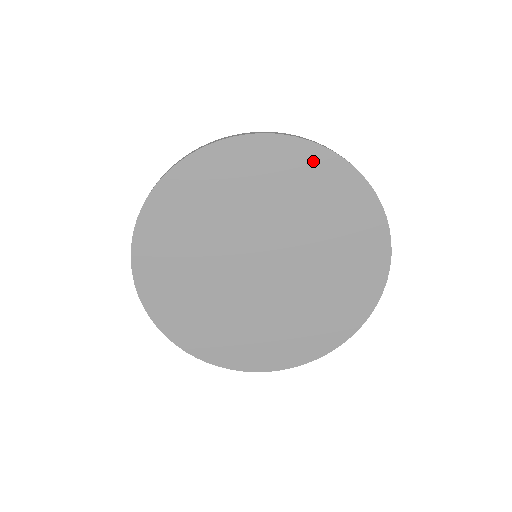
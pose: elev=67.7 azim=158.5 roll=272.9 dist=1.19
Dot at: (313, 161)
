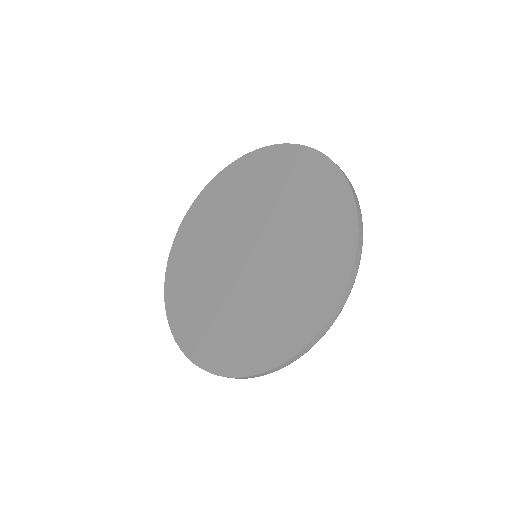
Dot at: (317, 169)
